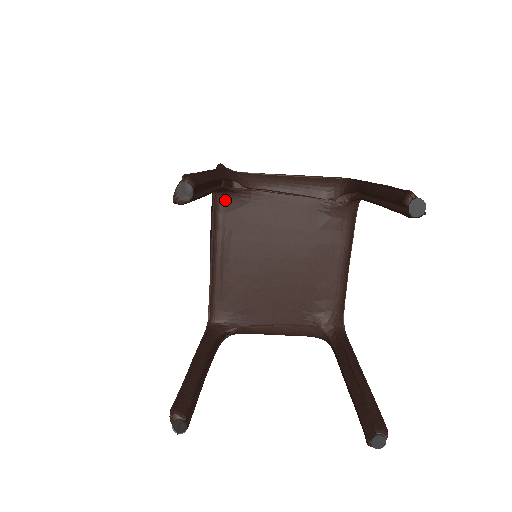
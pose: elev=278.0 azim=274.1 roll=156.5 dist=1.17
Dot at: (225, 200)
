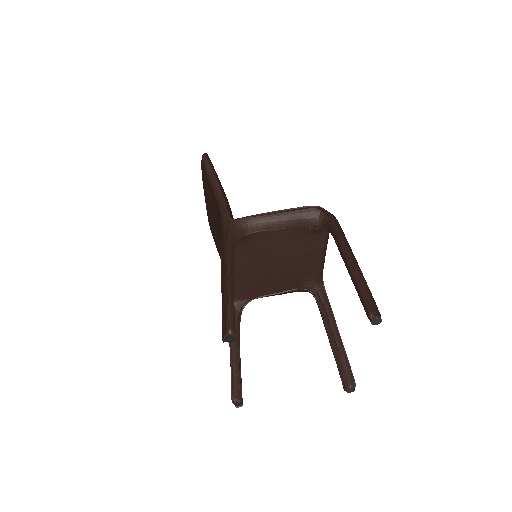
Dot at: occluded
